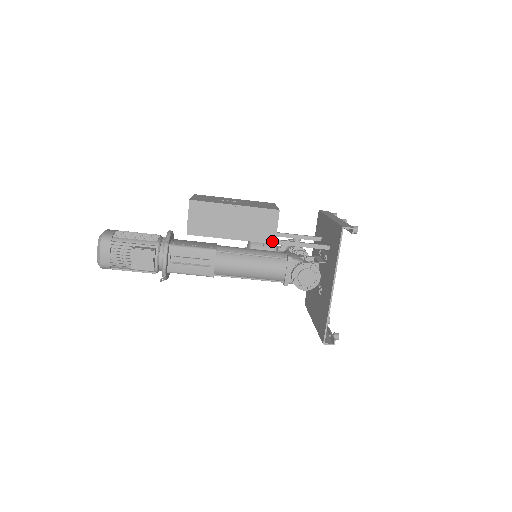
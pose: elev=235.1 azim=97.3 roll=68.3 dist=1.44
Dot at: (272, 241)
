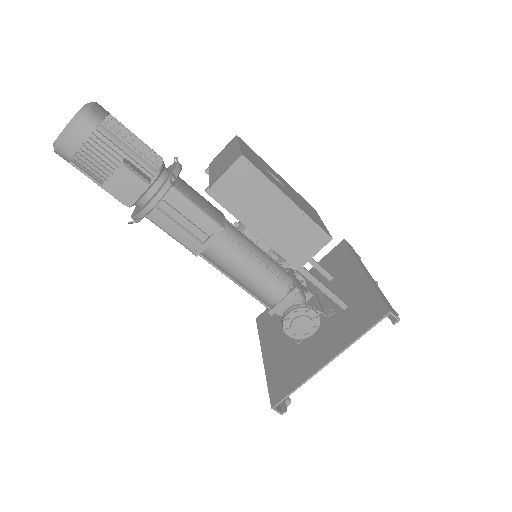
Dot at: (296, 264)
